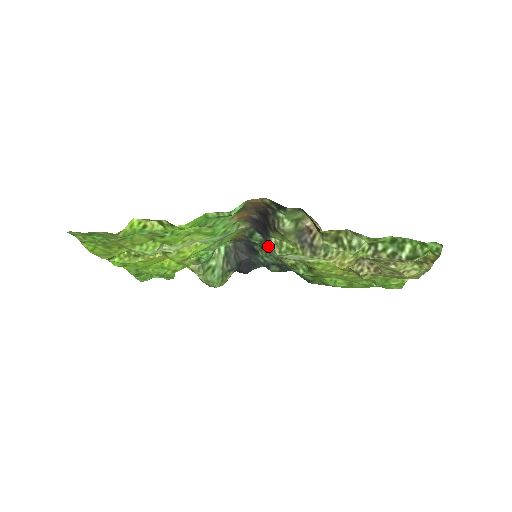
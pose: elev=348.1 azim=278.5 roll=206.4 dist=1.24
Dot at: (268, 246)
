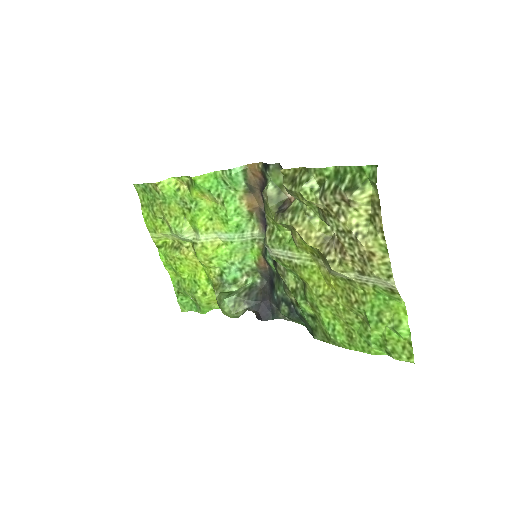
Dot at: (264, 238)
